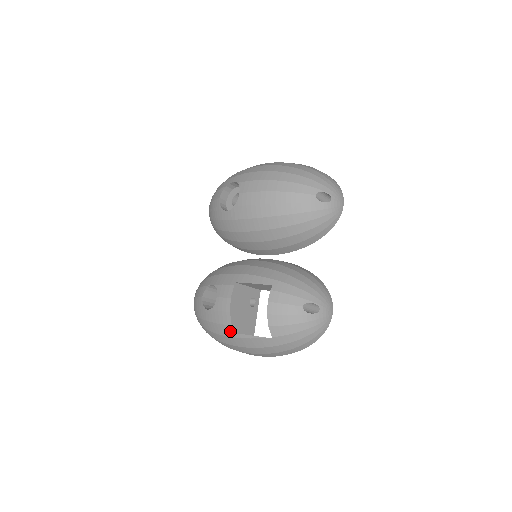
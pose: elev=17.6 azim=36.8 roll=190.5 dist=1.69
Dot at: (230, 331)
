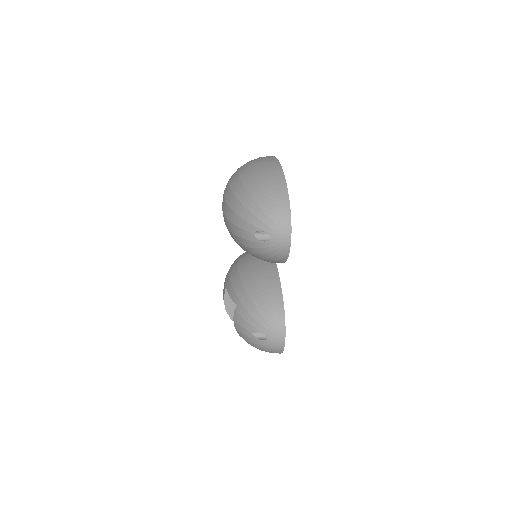
Dot at: occluded
